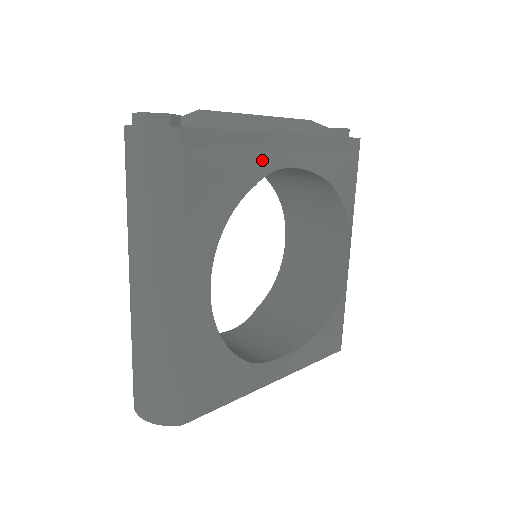
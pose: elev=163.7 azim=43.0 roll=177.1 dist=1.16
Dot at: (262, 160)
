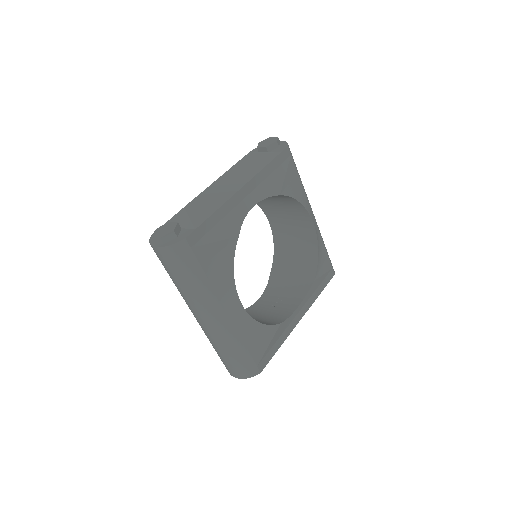
Dot at: (235, 217)
